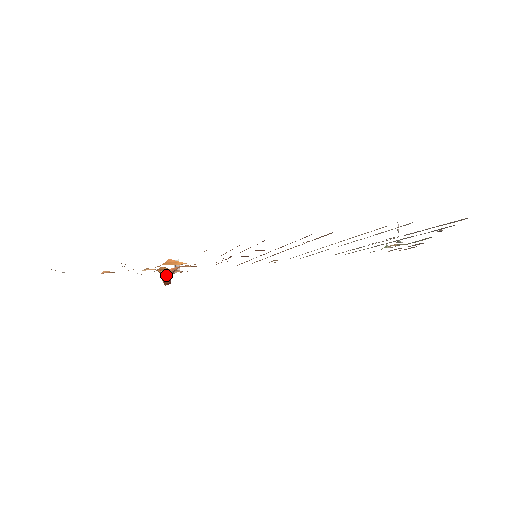
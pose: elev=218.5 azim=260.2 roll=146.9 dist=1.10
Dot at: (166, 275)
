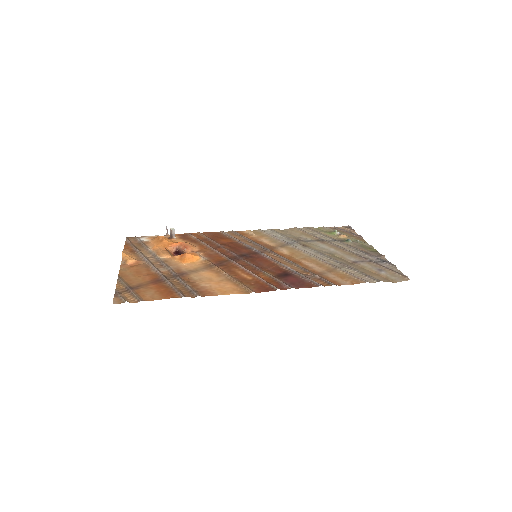
Dot at: (172, 251)
